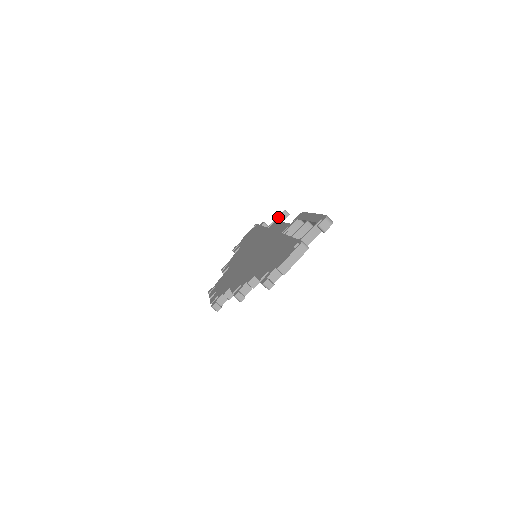
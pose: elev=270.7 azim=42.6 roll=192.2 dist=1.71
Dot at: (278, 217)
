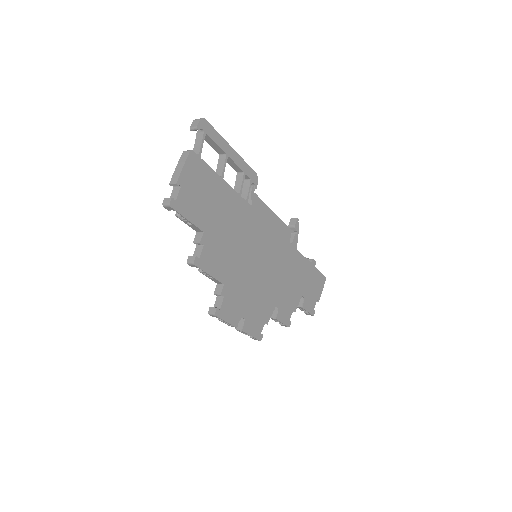
Dot at: occluded
